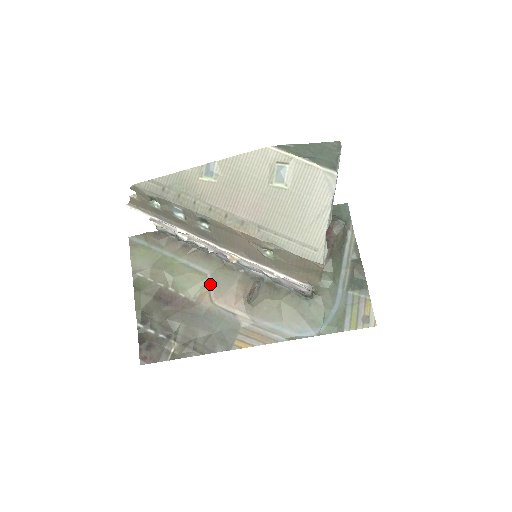
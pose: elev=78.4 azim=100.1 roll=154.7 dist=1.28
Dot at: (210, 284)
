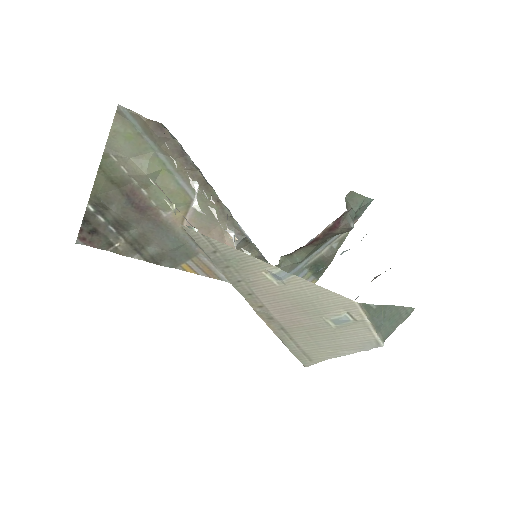
Dot at: (190, 210)
